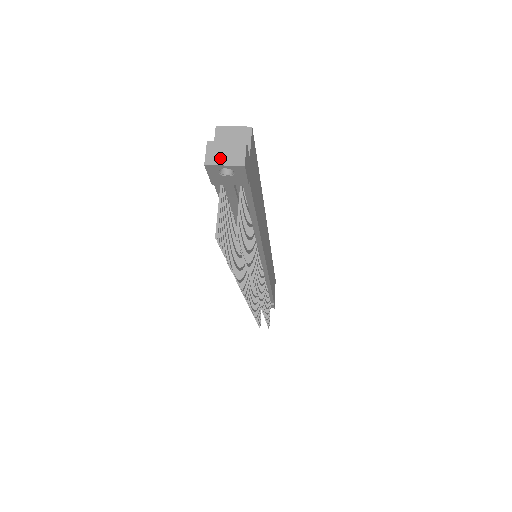
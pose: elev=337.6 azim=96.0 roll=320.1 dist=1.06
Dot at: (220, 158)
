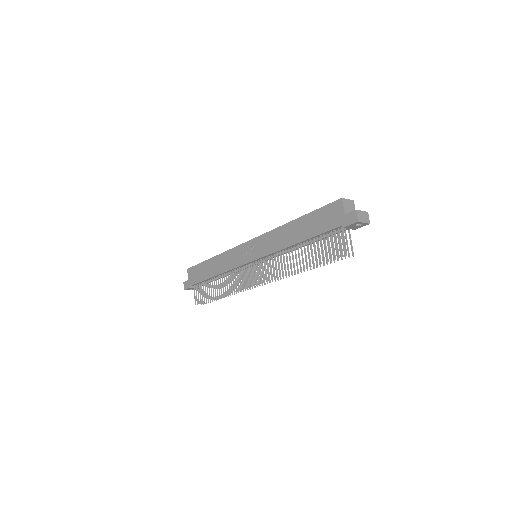
Dot at: (362, 219)
